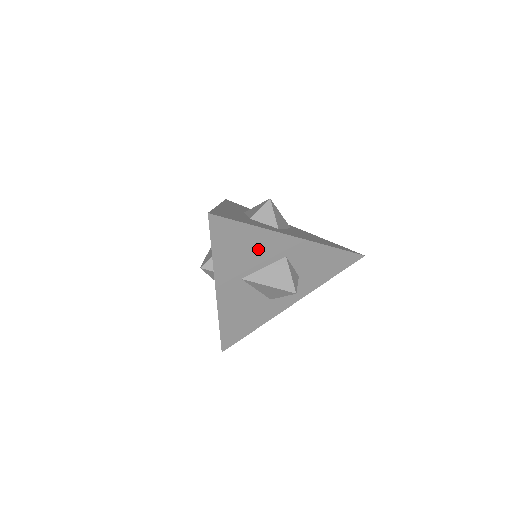
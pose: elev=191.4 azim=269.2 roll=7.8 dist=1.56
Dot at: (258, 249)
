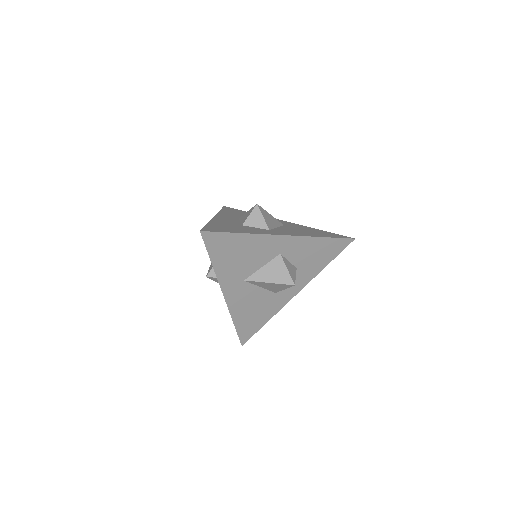
Dot at: (253, 252)
